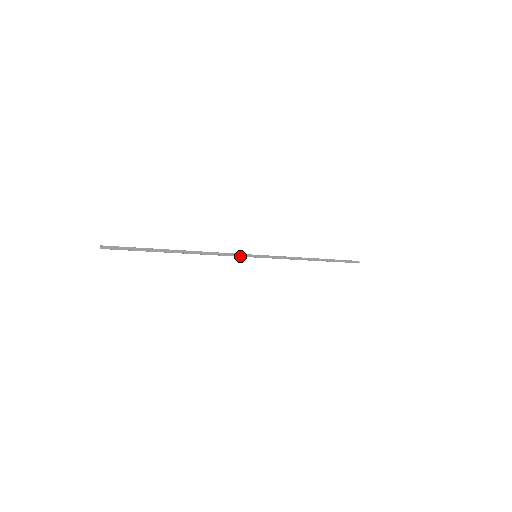
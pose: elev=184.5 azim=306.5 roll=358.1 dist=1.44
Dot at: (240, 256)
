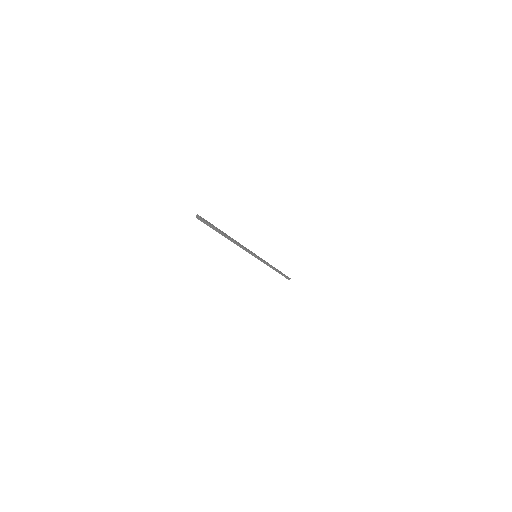
Dot at: (251, 252)
